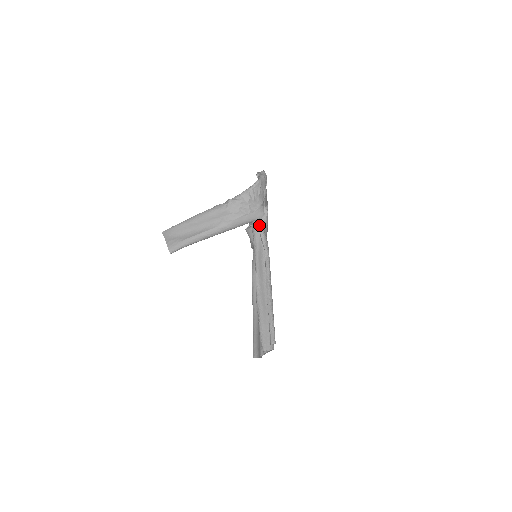
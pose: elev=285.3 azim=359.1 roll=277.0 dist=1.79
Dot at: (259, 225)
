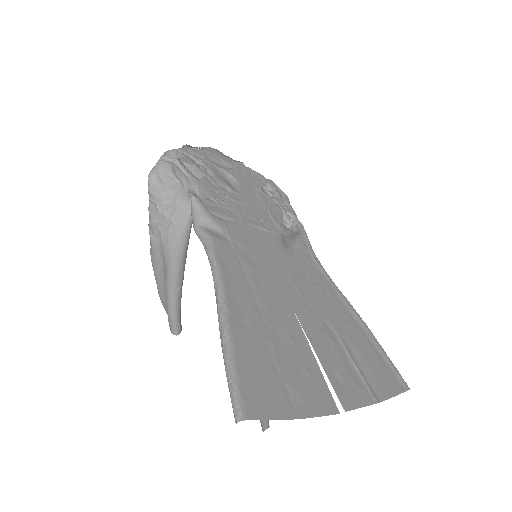
Dot at: occluded
